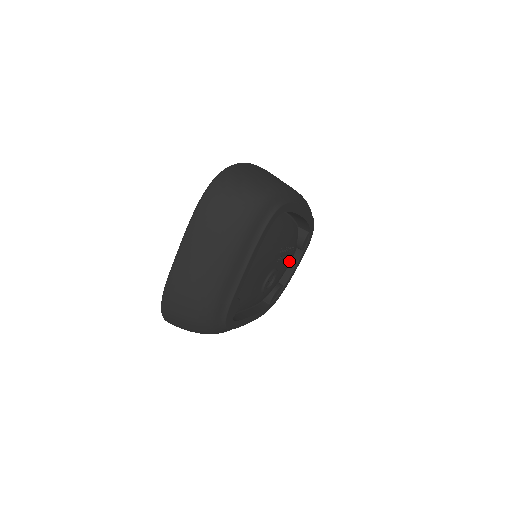
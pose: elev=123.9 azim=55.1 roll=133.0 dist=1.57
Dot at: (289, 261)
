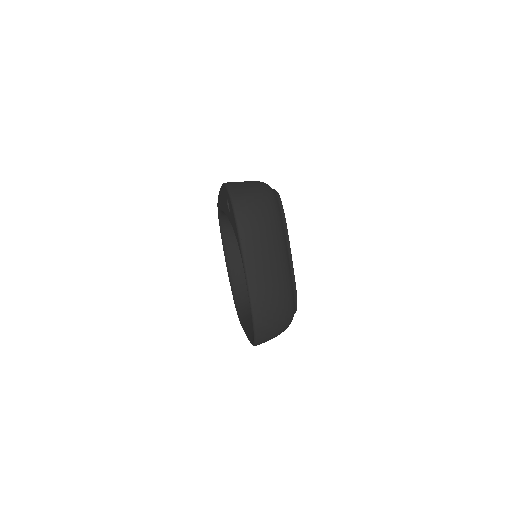
Dot at: occluded
